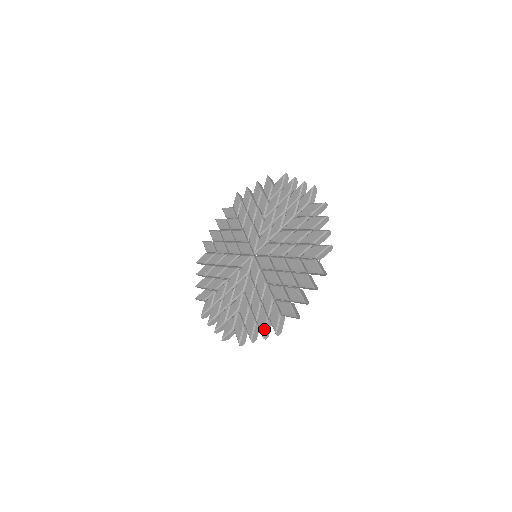
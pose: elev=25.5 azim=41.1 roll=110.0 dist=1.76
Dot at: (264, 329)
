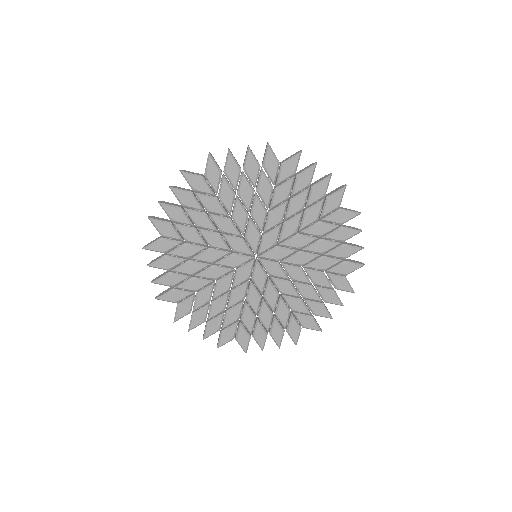
Dot at: (339, 300)
